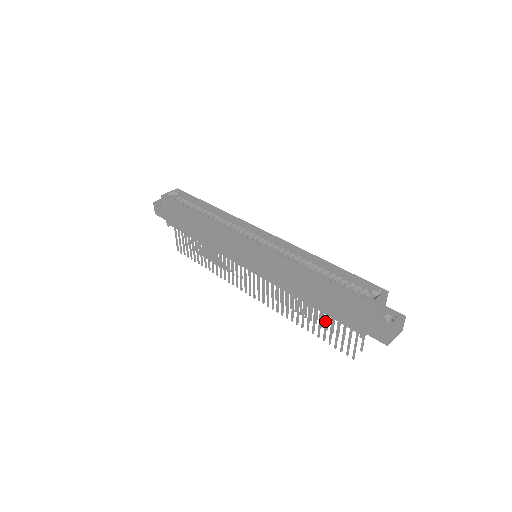
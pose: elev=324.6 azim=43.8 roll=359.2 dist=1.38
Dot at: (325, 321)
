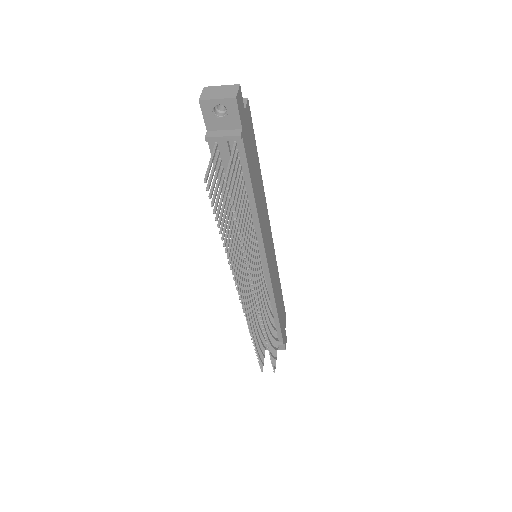
Dot at: (222, 195)
